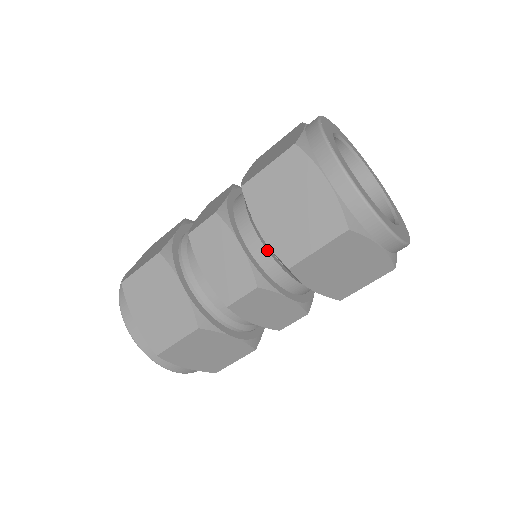
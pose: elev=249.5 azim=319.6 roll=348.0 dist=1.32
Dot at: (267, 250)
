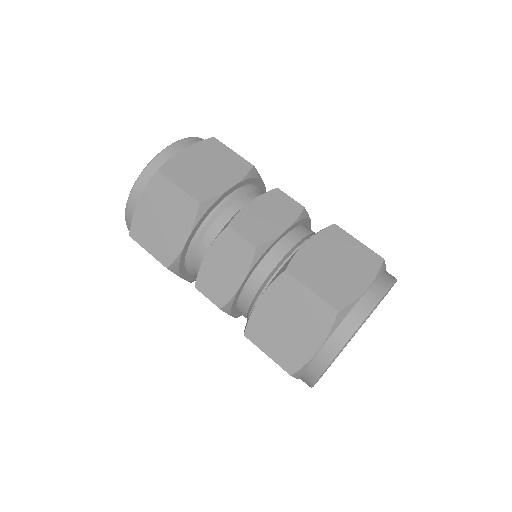
Dot at: (252, 302)
